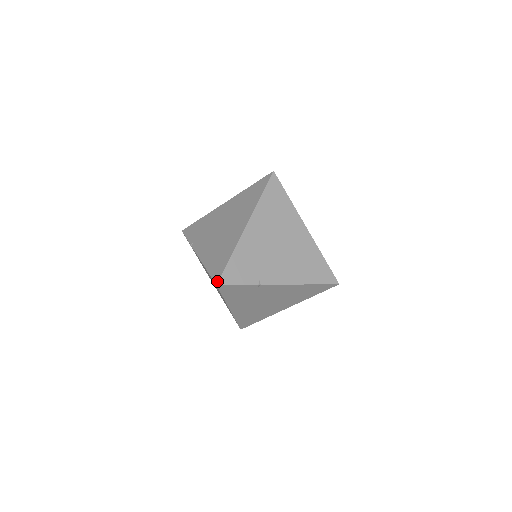
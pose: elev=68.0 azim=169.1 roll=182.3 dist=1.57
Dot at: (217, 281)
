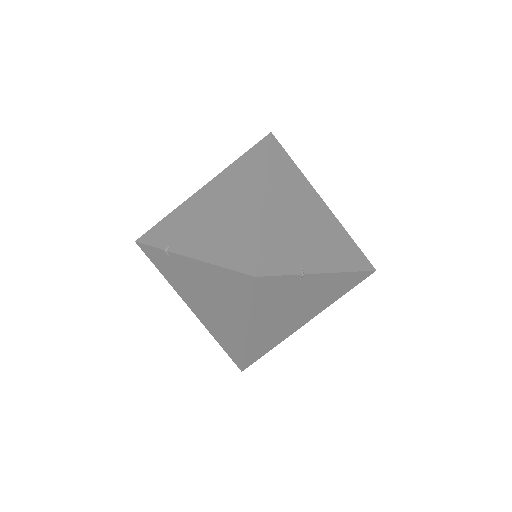
Dot at: (254, 271)
